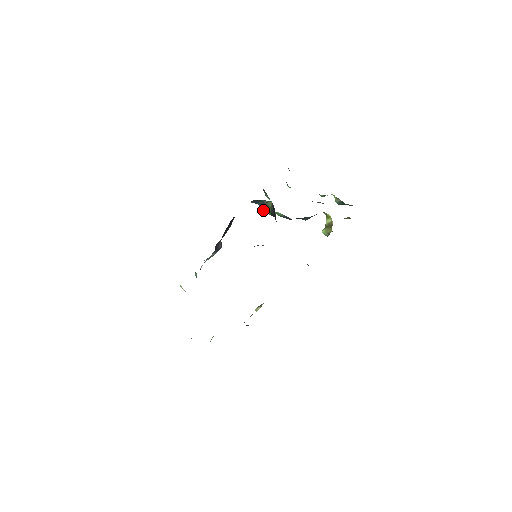
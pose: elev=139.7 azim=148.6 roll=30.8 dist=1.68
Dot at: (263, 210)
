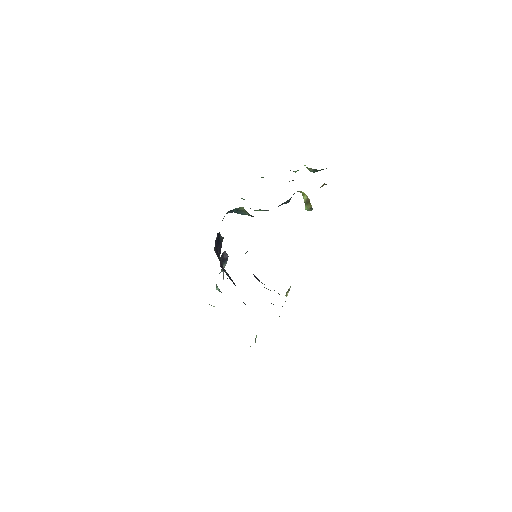
Dot at: (242, 214)
